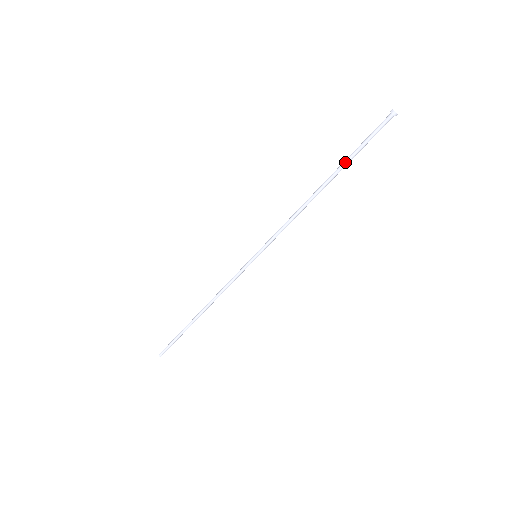
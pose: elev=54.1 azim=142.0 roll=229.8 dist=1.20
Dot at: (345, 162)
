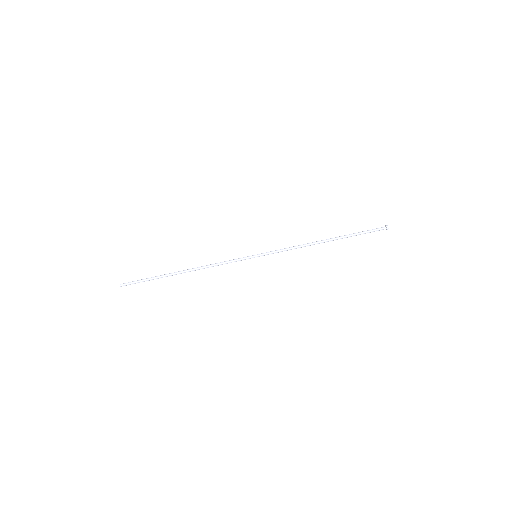
Dot at: (348, 235)
